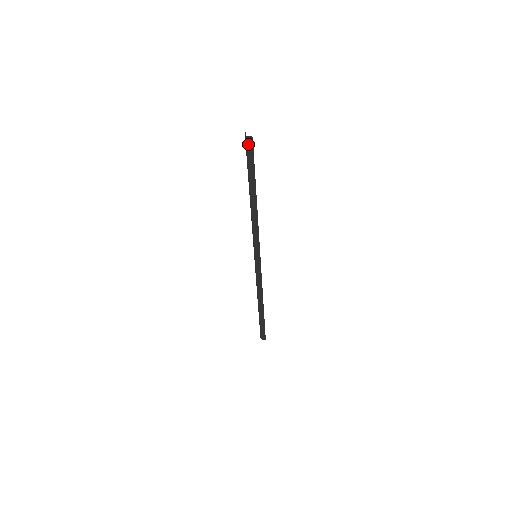
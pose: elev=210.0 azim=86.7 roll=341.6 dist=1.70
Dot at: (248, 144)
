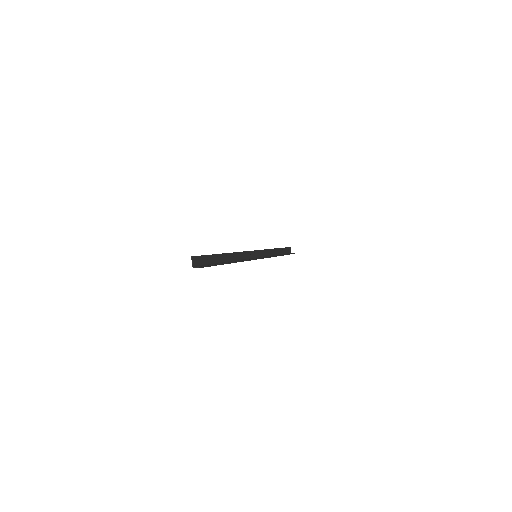
Dot at: occluded
